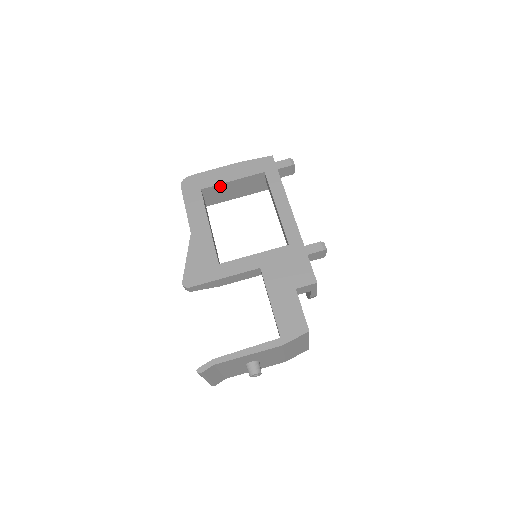
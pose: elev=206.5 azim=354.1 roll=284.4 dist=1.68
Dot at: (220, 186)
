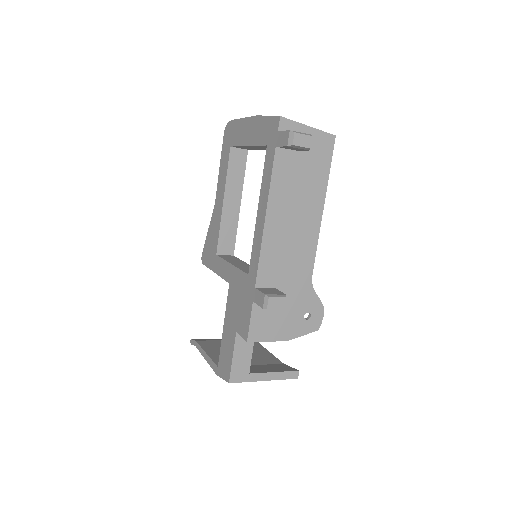
Dot at: occluded
